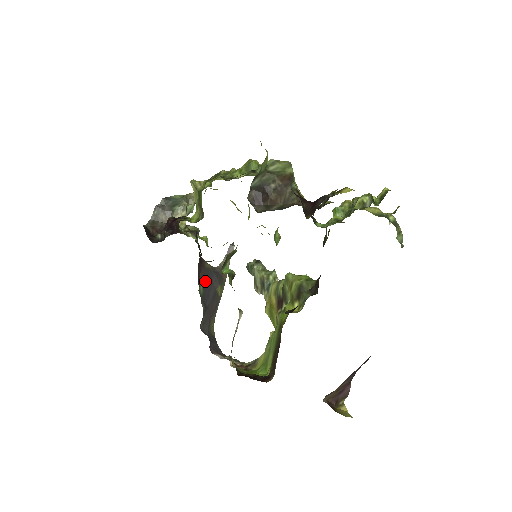
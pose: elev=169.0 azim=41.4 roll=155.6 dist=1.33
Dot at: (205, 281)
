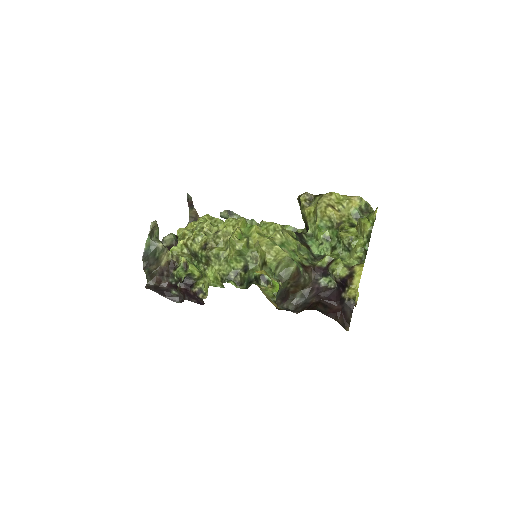
Dot at: occluded
